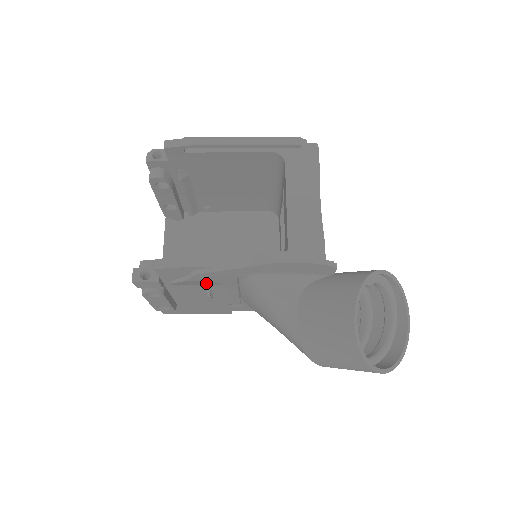
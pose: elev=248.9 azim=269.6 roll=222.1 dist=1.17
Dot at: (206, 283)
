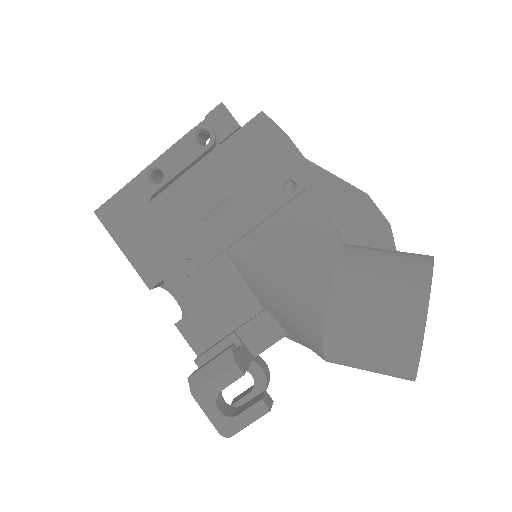
Dot at: (257, 179)
